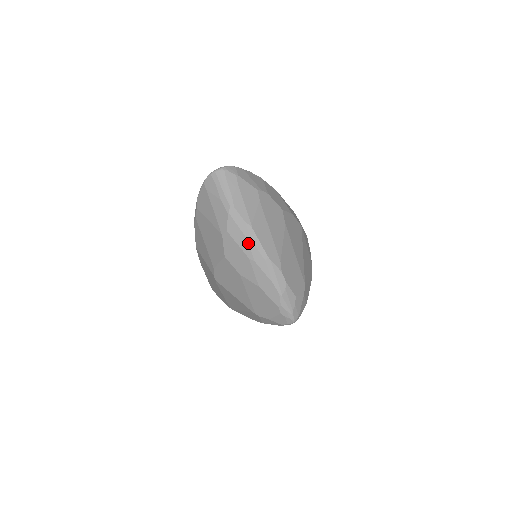
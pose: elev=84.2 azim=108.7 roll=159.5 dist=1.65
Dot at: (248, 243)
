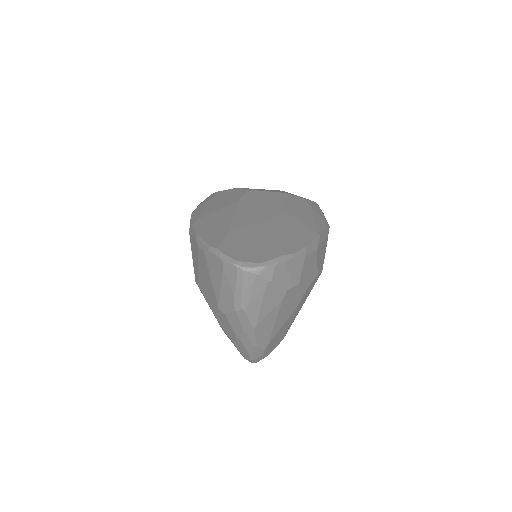
Dot at: (242, 333)
